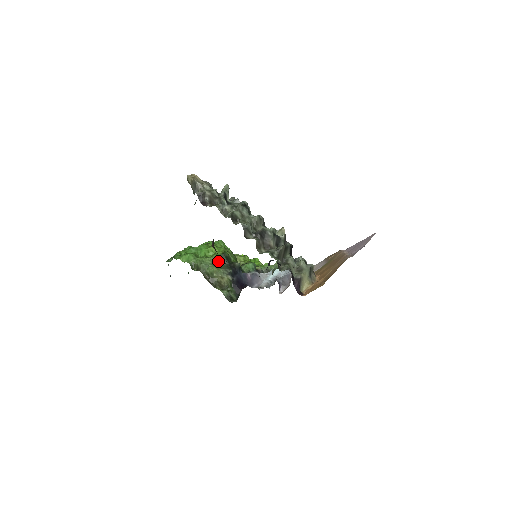
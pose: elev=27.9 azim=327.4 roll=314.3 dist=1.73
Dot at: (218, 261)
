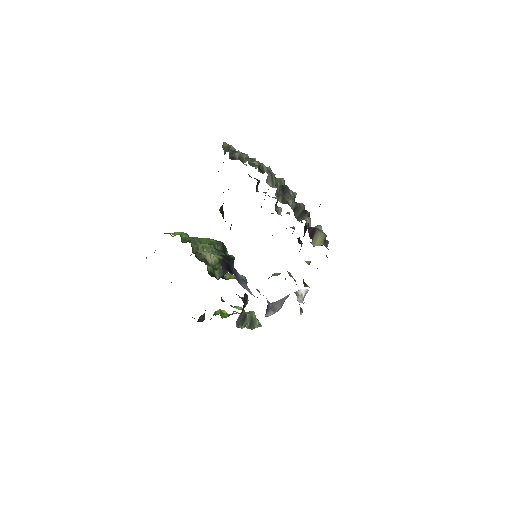
Dot at: (213, 243)
